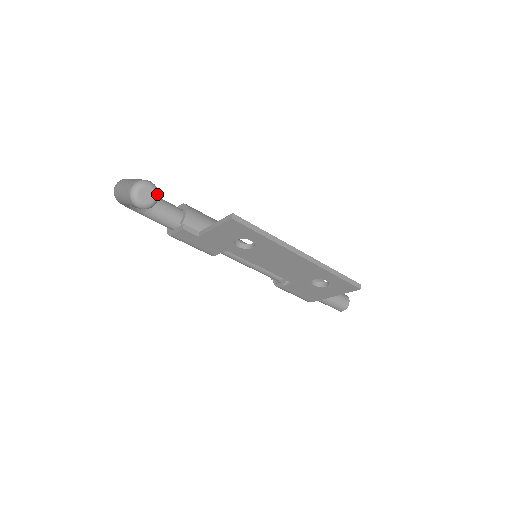
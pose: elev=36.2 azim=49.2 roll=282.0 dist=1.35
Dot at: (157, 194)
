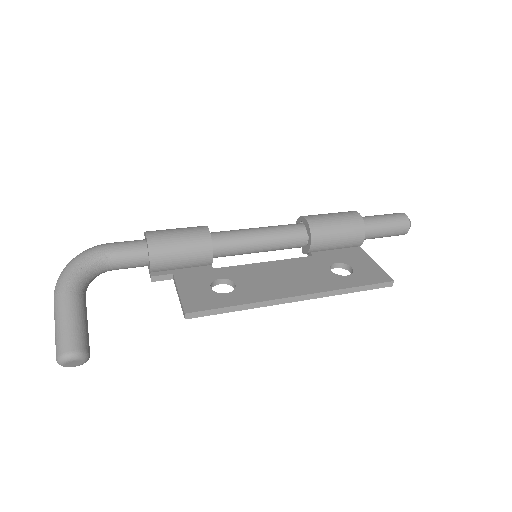
Dot at: (84, 358)
